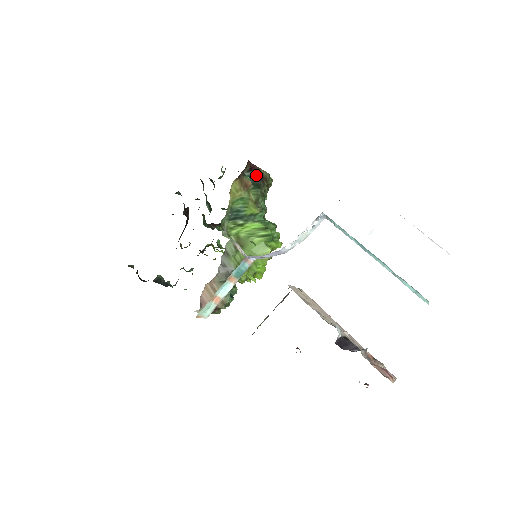
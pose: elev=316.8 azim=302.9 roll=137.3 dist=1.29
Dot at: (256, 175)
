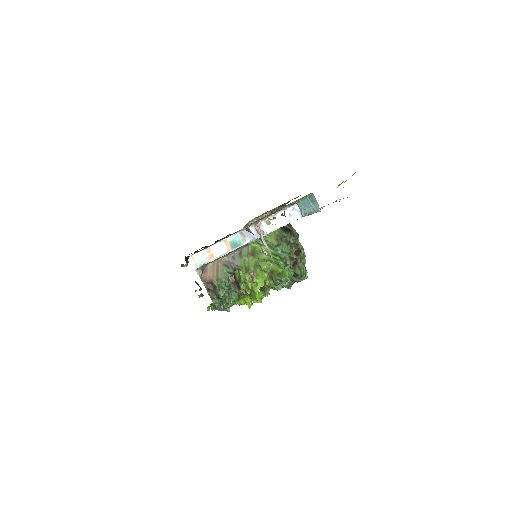
Dot at: (288, 228)
